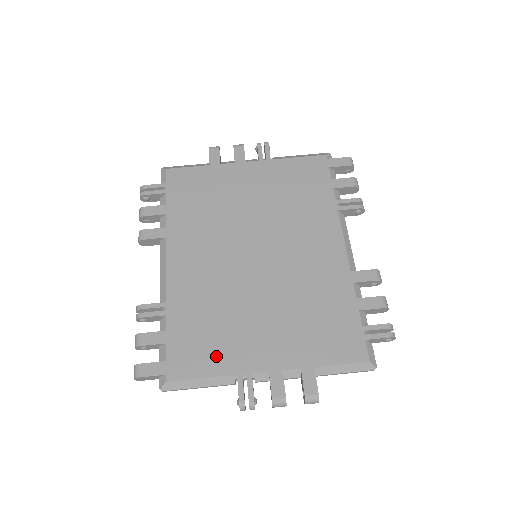
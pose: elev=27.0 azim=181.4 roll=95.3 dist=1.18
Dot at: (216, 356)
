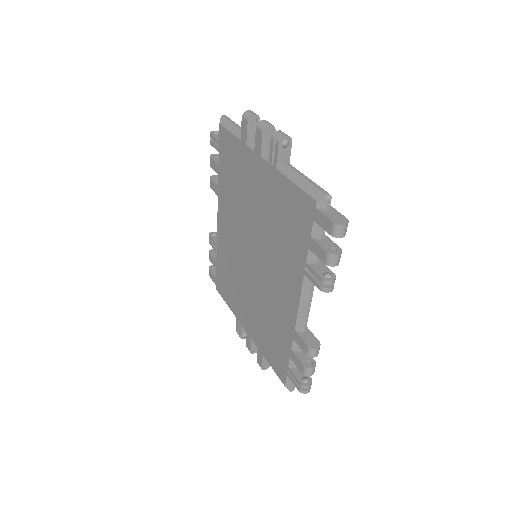
Dot at: (231, 299)
